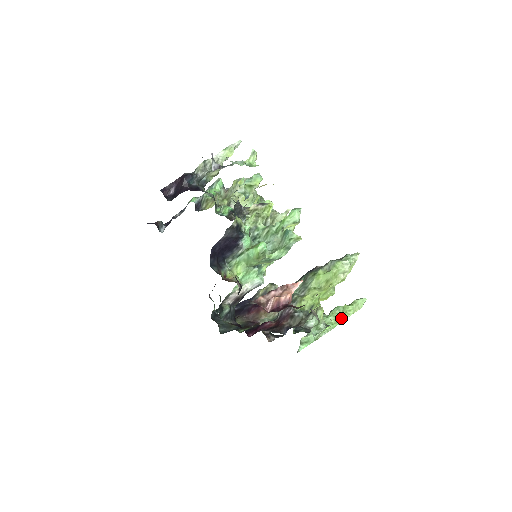
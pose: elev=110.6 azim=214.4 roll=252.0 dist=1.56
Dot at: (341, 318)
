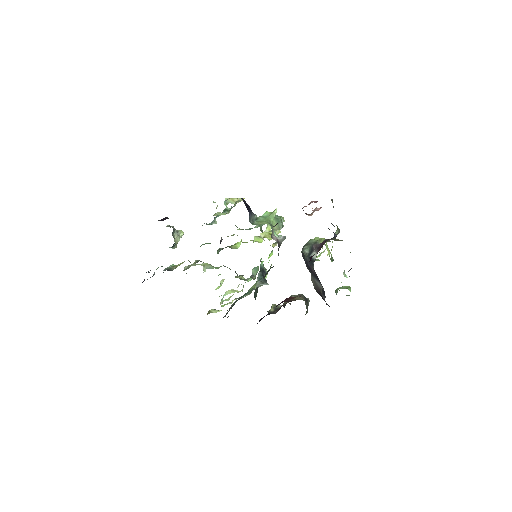
Dot at: (347, 286)
